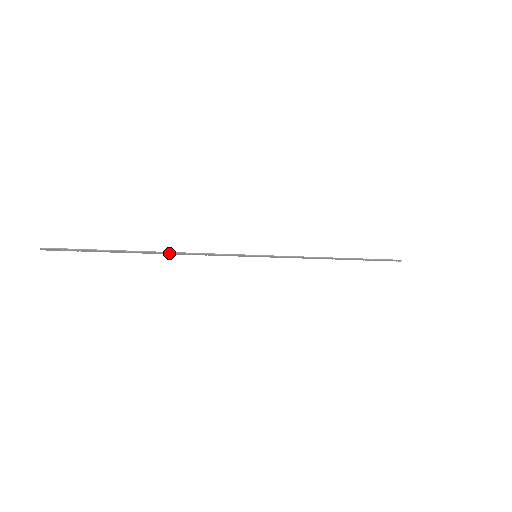
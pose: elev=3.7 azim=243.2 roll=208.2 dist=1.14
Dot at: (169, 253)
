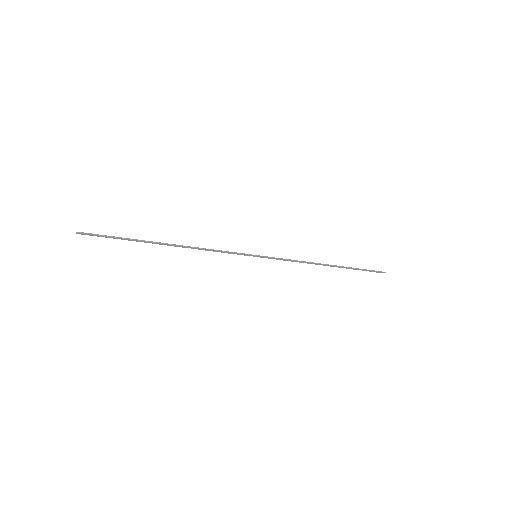
Dot at: (182, 246)
